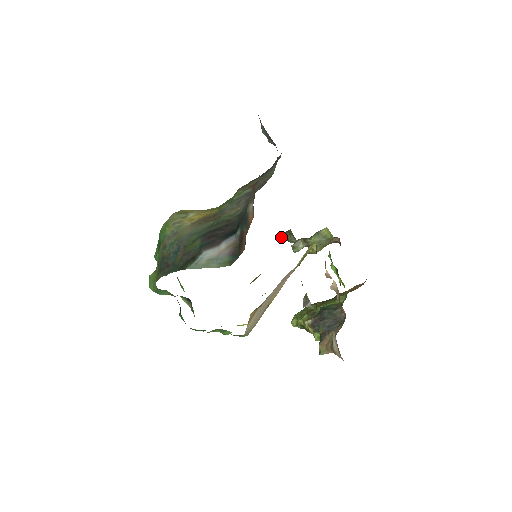
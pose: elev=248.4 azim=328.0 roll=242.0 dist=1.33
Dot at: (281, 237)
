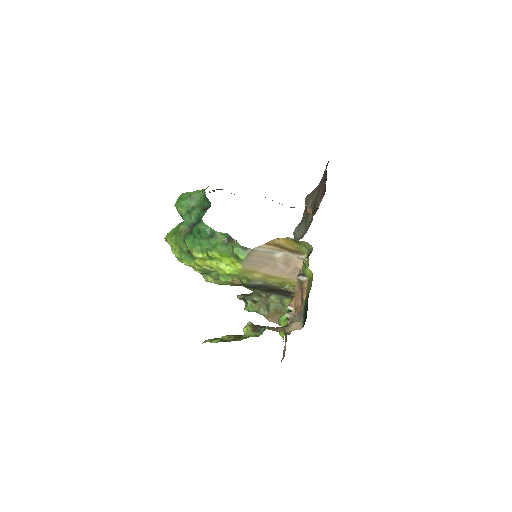
Dot at: occluded
